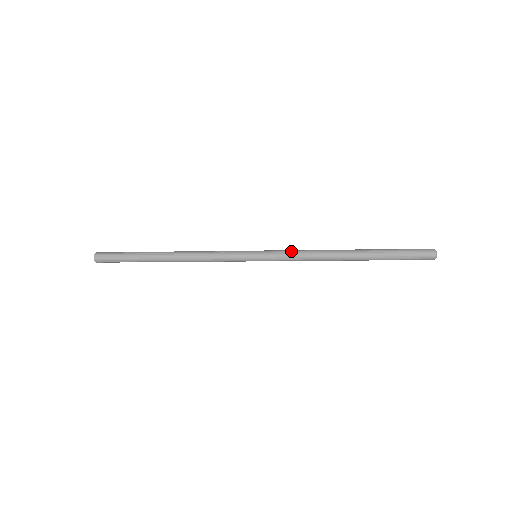
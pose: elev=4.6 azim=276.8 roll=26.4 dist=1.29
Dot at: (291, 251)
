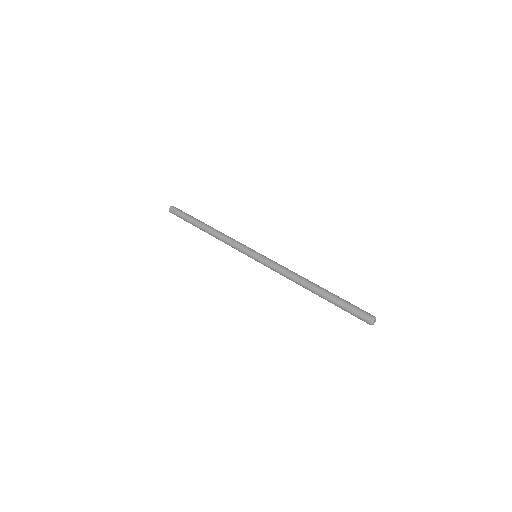
Dot at: (275, 266)
